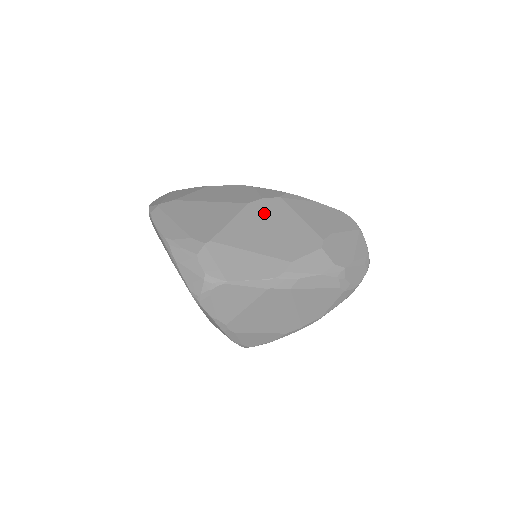
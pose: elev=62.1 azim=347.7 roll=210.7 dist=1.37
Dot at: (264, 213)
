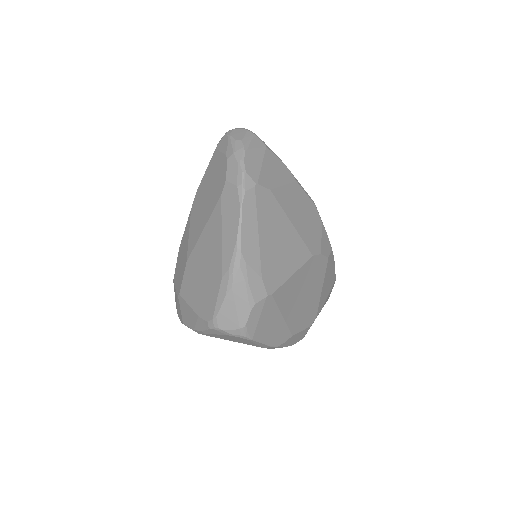
Dot at: (312, 274)
